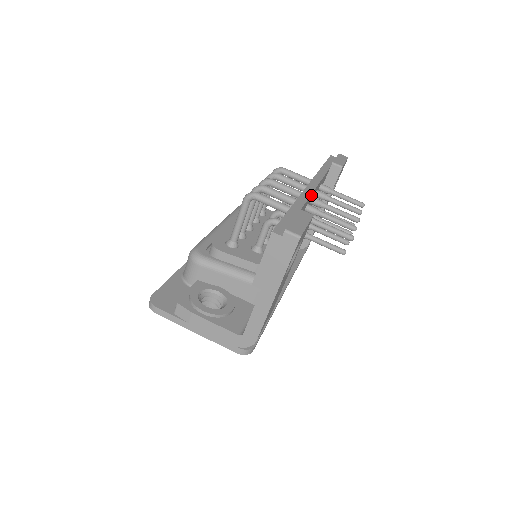
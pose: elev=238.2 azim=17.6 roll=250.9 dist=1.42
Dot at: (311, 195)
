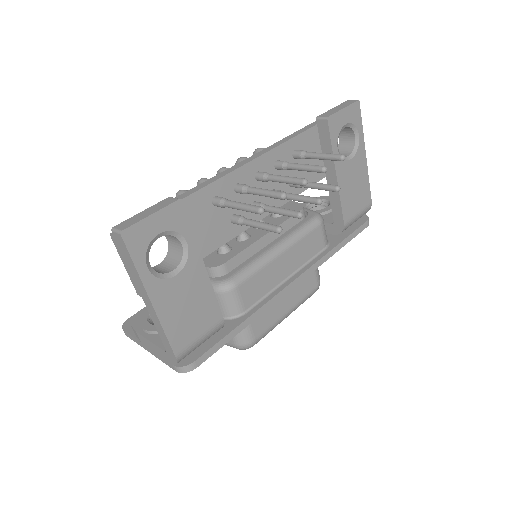
Dot at: (237, 172)
